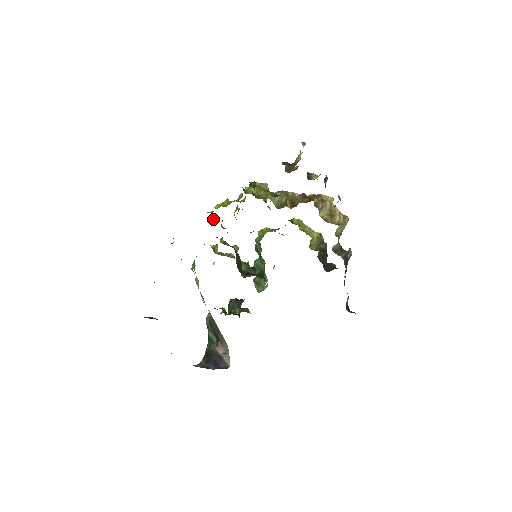
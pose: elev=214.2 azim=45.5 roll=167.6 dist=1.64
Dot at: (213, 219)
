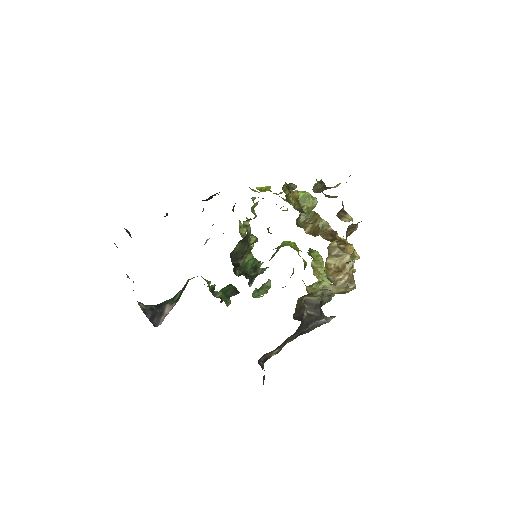
Dot at: (254, 199)
